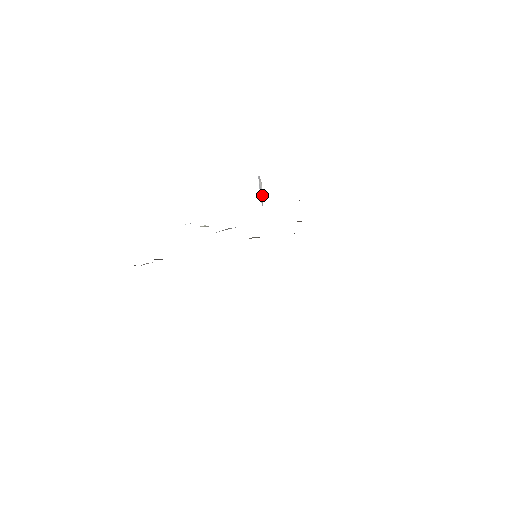
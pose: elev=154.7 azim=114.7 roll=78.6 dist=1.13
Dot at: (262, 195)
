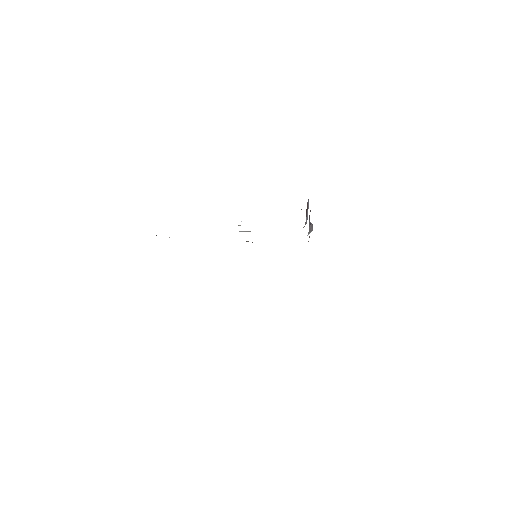
Dot at: occluded
